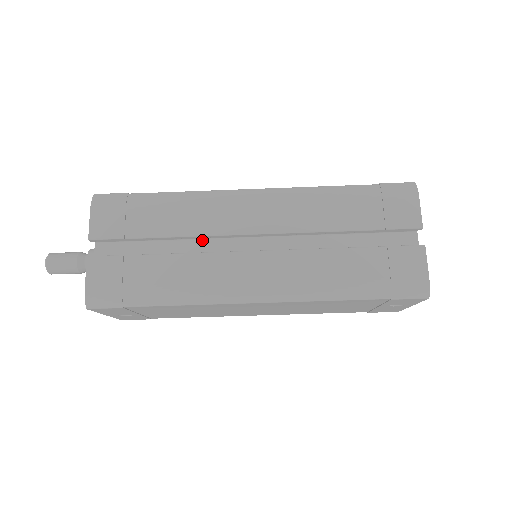
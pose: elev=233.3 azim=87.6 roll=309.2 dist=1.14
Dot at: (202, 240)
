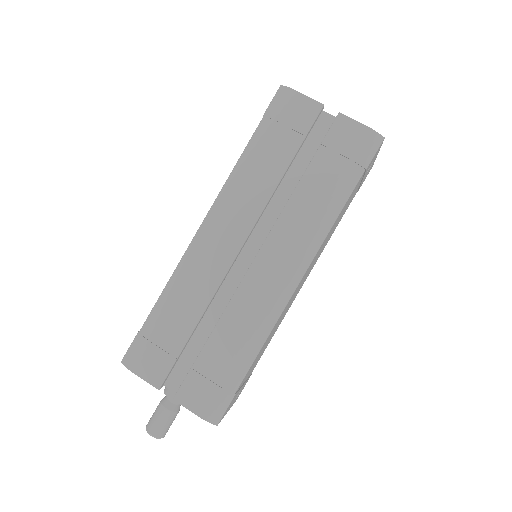
Dot at: (217, 294)
